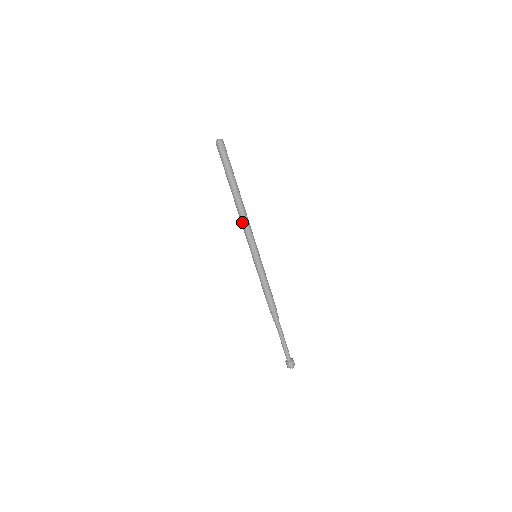
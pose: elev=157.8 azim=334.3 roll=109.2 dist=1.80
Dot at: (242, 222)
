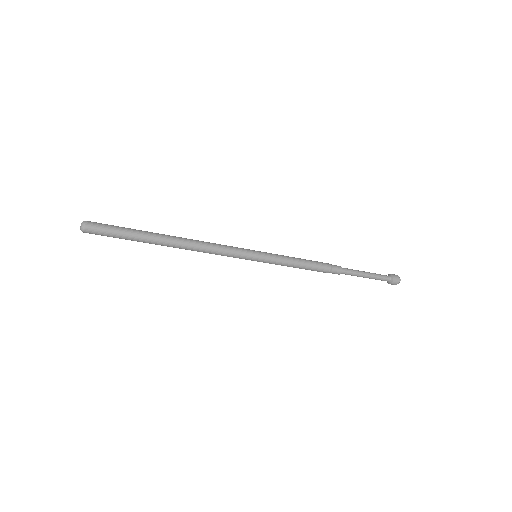
Dot at: (206, 252)
